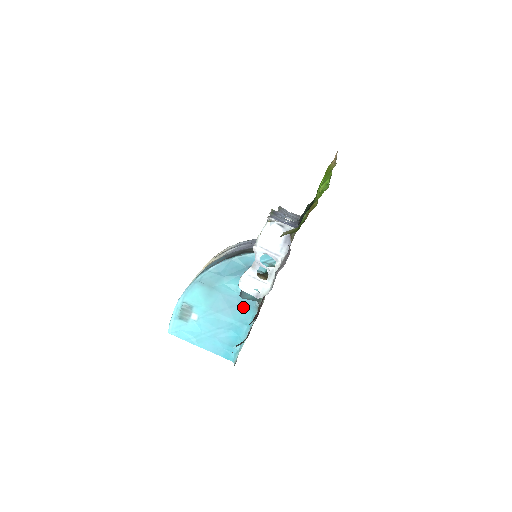
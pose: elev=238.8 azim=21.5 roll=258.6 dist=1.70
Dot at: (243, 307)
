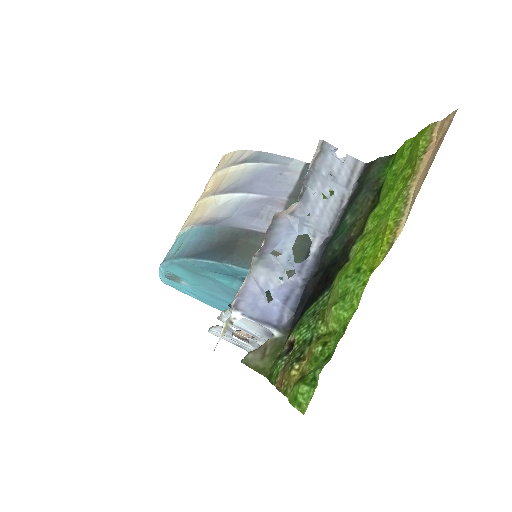
Dot at: occluded
